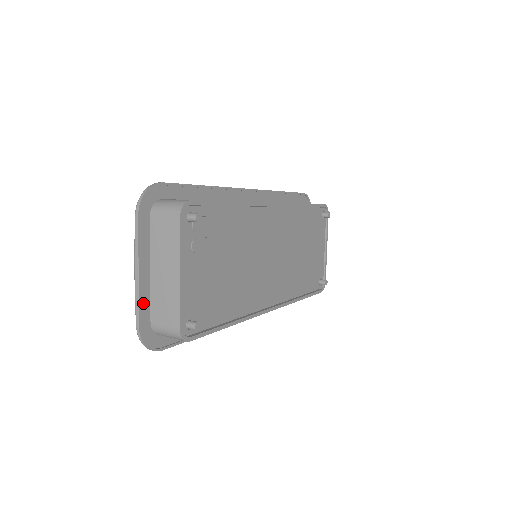
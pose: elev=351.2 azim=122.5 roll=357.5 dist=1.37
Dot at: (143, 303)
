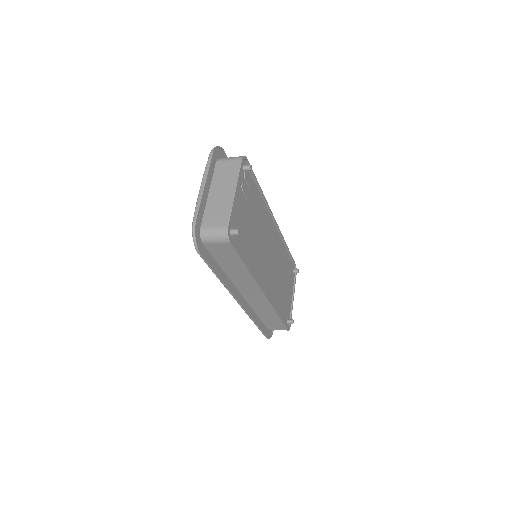
Dot at: (201, 209)
